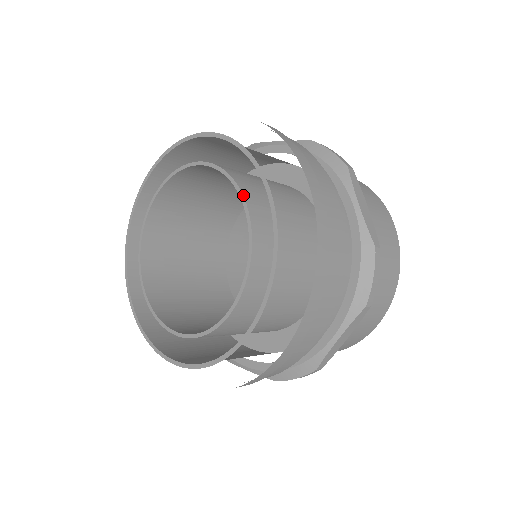
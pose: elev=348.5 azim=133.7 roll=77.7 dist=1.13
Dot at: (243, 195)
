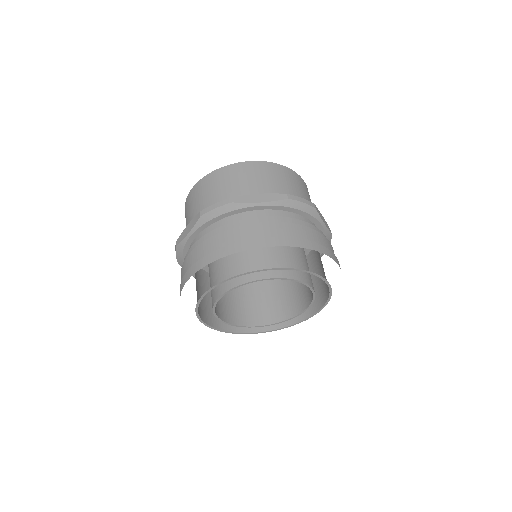
Dot at: (308, 285)
